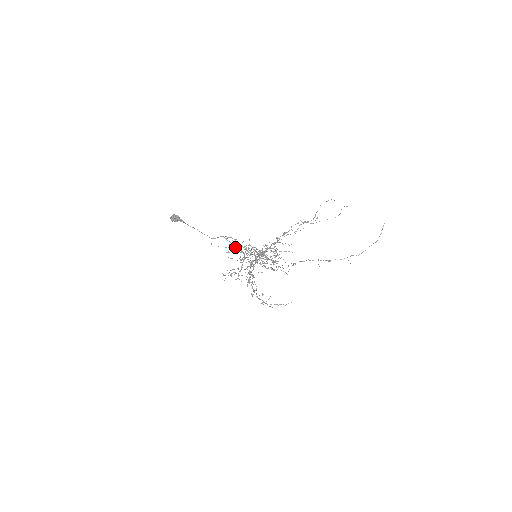
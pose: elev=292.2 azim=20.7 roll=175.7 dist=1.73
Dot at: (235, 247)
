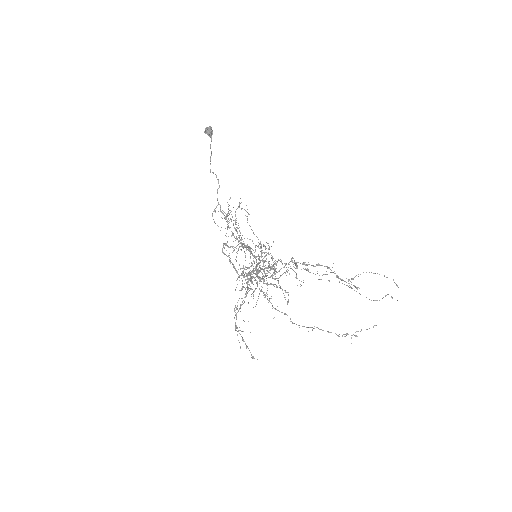
Dot at: occluded
